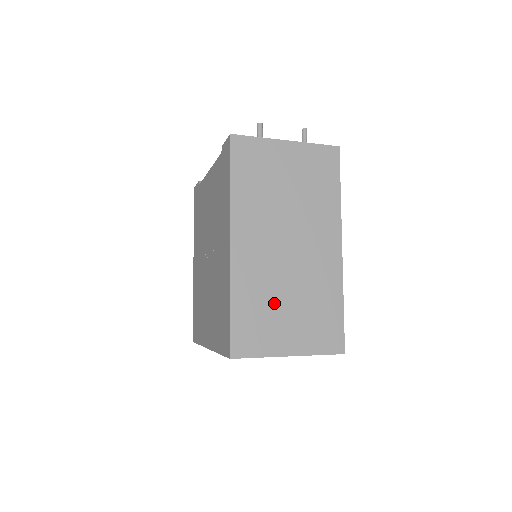
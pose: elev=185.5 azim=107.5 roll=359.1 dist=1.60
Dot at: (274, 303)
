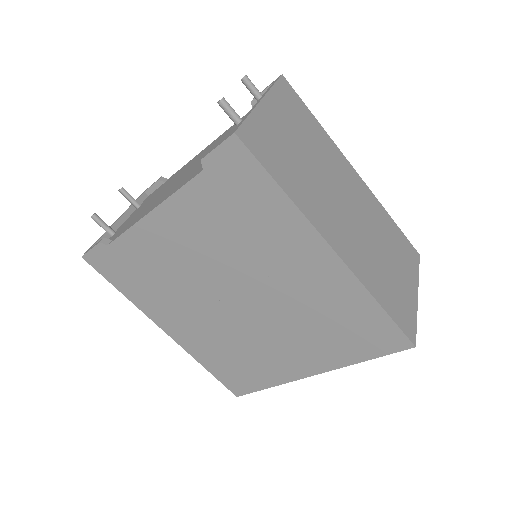
Dot at: (384, 267)
